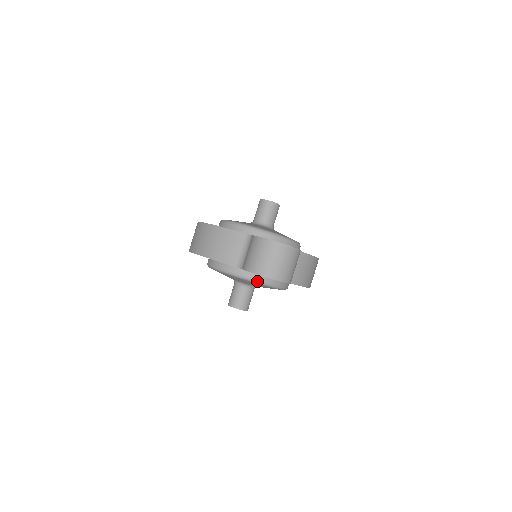
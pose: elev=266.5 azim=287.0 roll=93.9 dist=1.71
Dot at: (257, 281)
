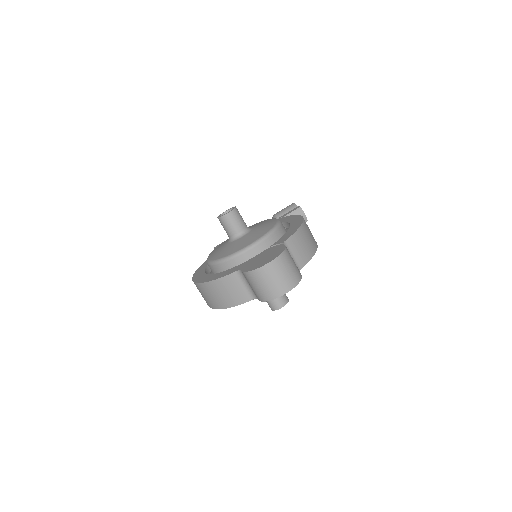
Dot at: occluded
